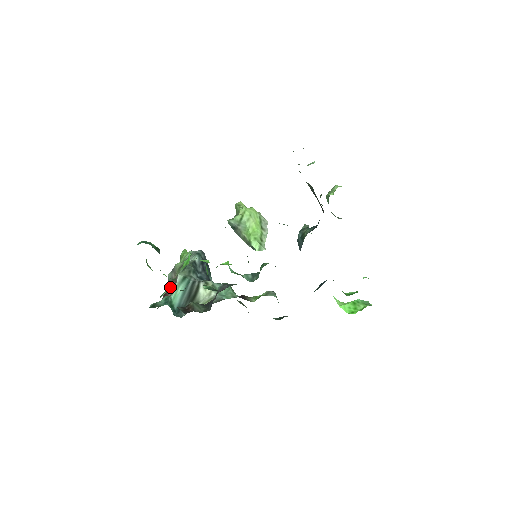
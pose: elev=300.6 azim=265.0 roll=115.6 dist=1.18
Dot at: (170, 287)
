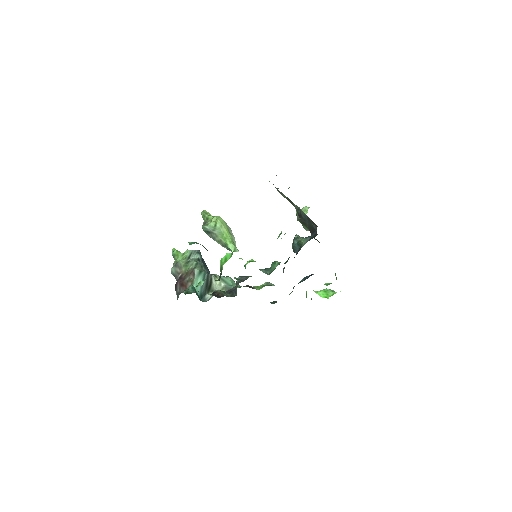
Dot at: (187, 279)
